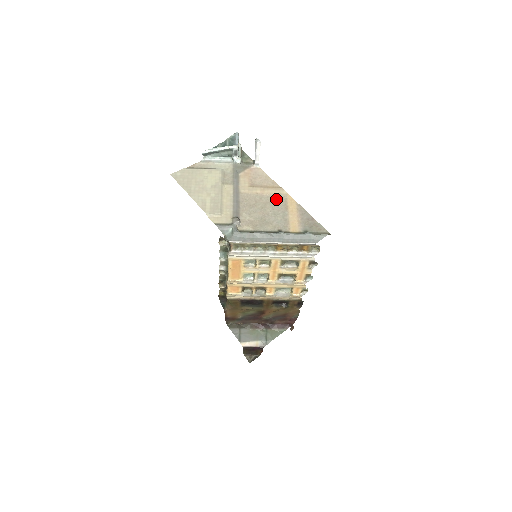
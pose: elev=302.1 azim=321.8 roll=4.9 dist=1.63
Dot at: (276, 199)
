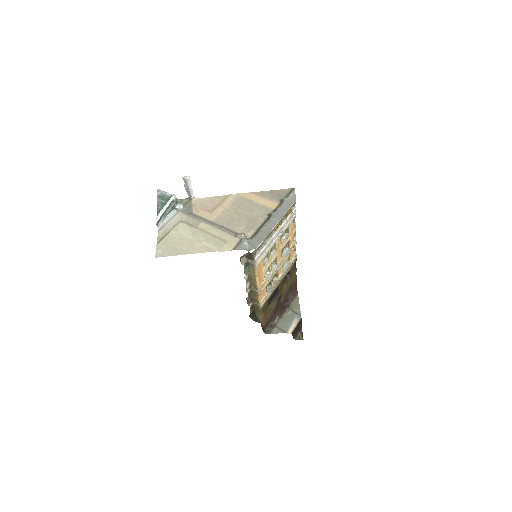
Dot at: (237, 203)
